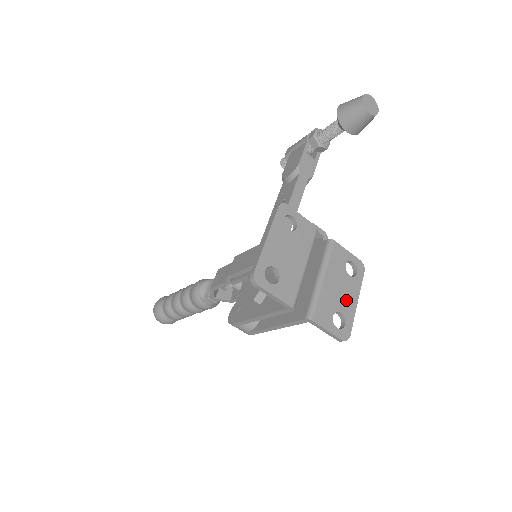
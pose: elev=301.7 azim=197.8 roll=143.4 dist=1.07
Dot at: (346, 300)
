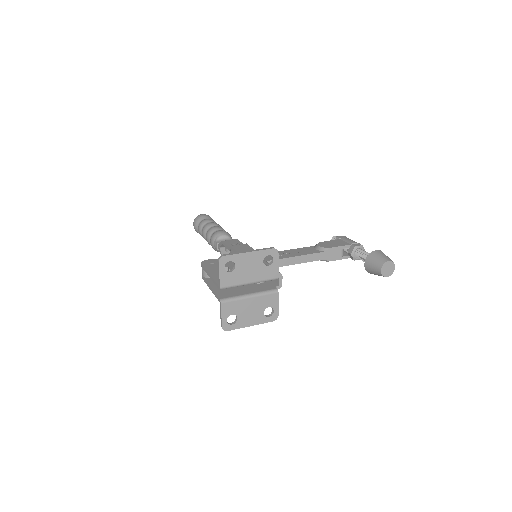
Dot at: (247, 318)
